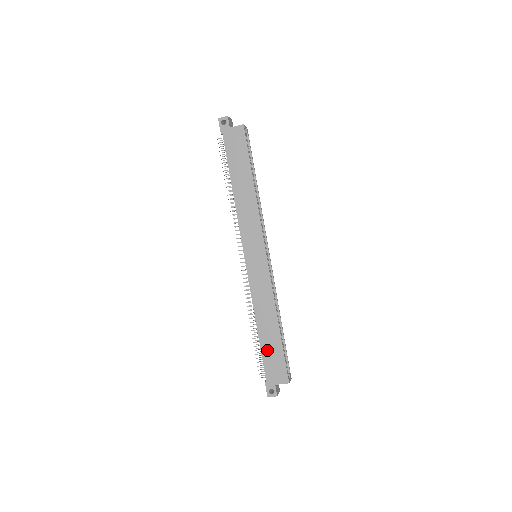
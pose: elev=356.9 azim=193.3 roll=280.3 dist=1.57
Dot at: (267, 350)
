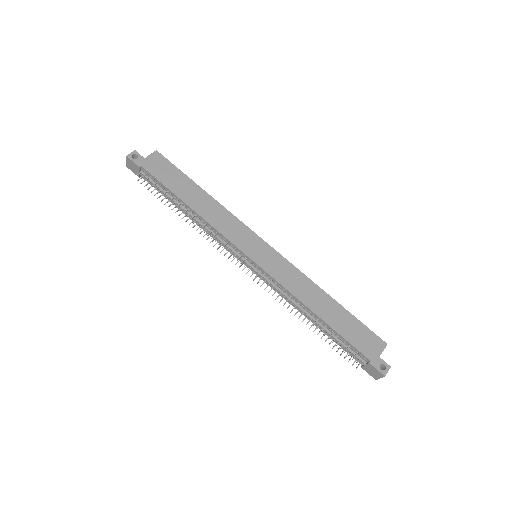
Dot at: (343, 329)
